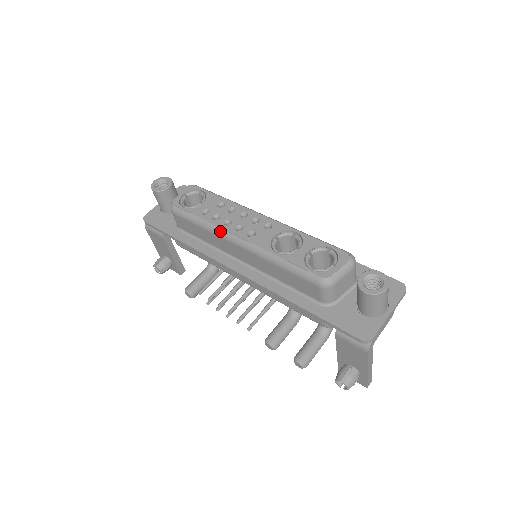
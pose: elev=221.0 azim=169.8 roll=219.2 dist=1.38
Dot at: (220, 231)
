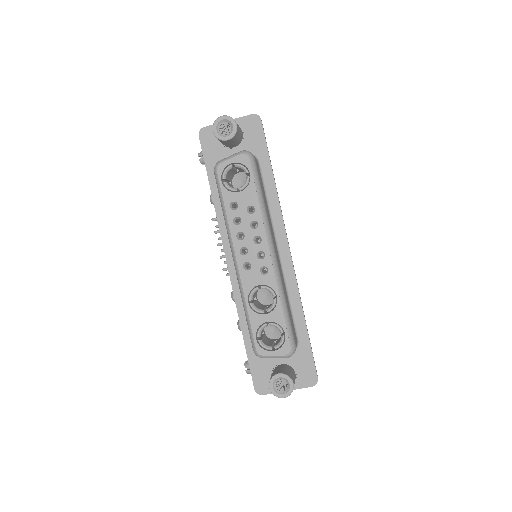
Dot at: (230, 238)
